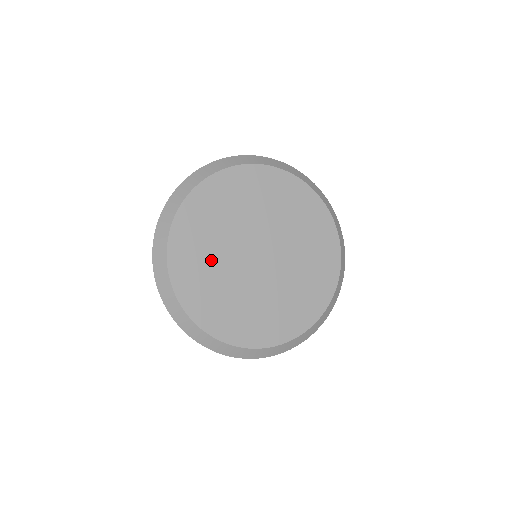
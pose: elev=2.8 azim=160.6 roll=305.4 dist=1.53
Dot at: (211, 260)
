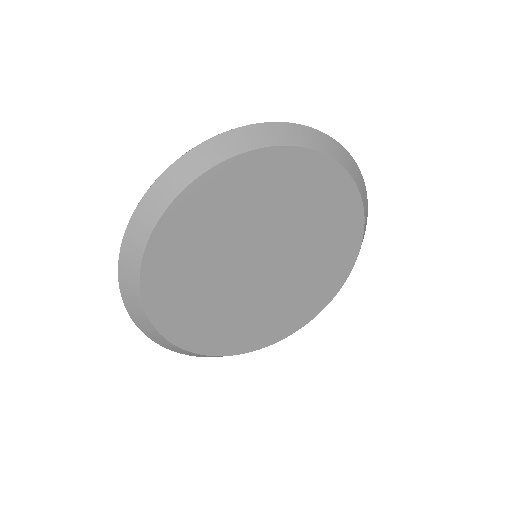
Dot at: (200, 268)
